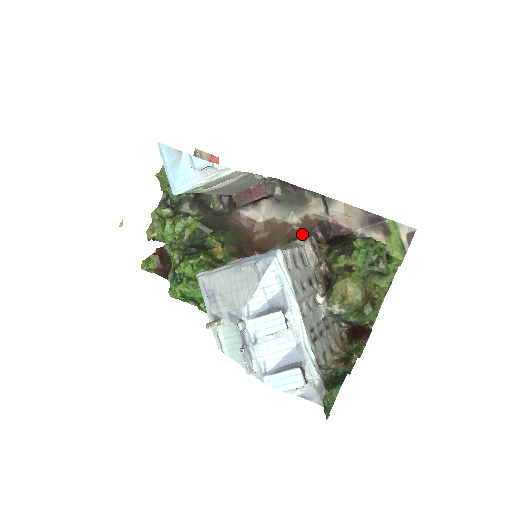
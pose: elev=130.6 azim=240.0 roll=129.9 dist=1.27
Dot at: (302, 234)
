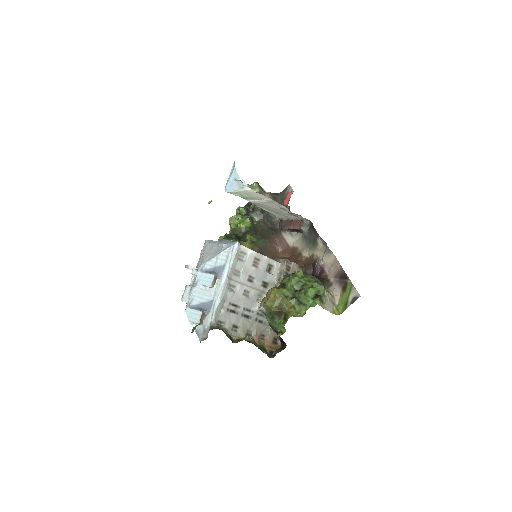
Dot at: (303, 265)
